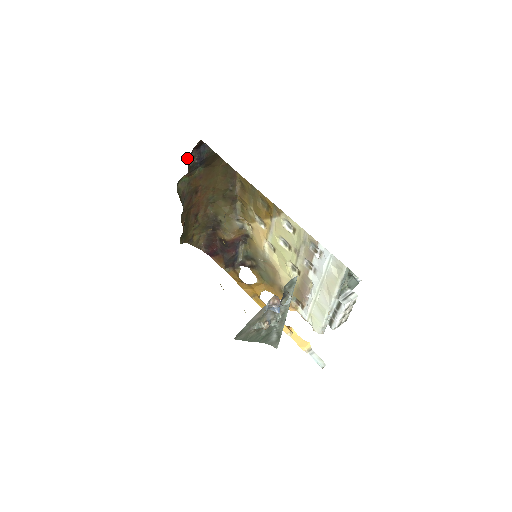
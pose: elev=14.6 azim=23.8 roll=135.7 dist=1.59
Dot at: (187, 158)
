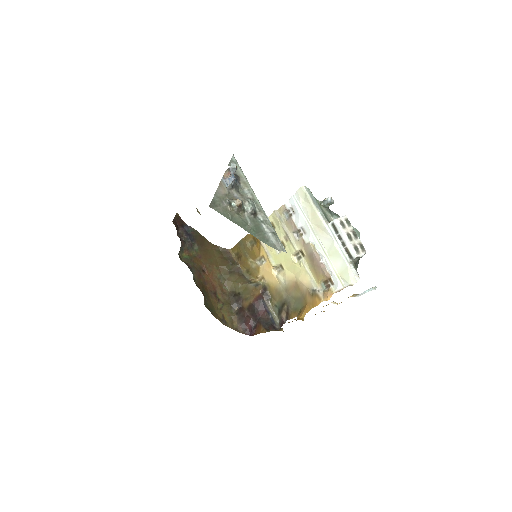
Dot at: (177, 234)
